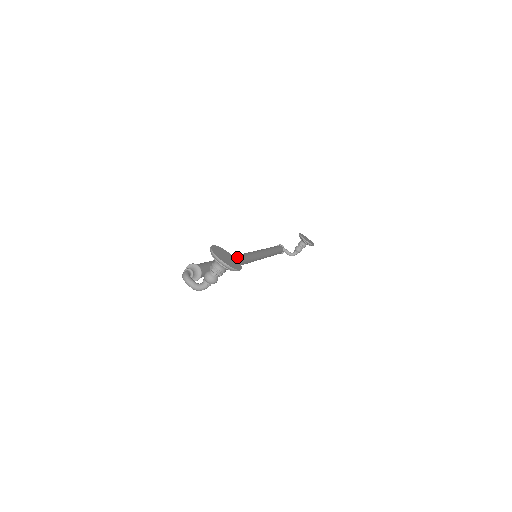
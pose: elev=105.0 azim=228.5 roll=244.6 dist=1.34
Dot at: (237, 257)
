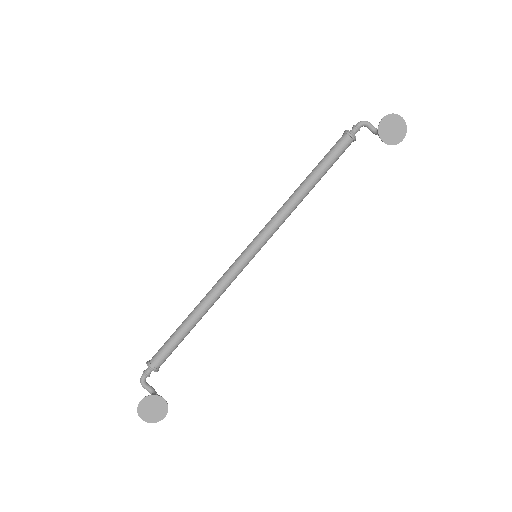
Dot at: (217, 293)
